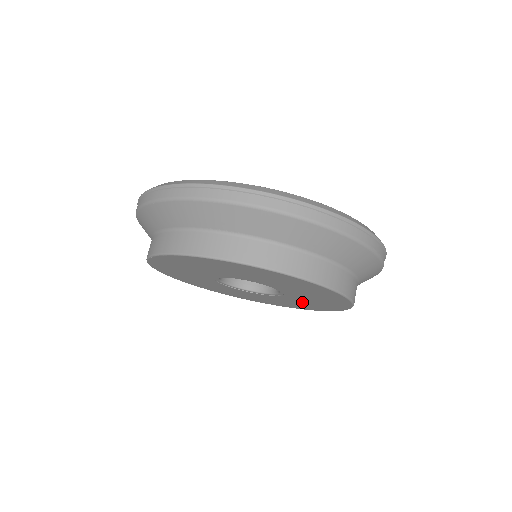
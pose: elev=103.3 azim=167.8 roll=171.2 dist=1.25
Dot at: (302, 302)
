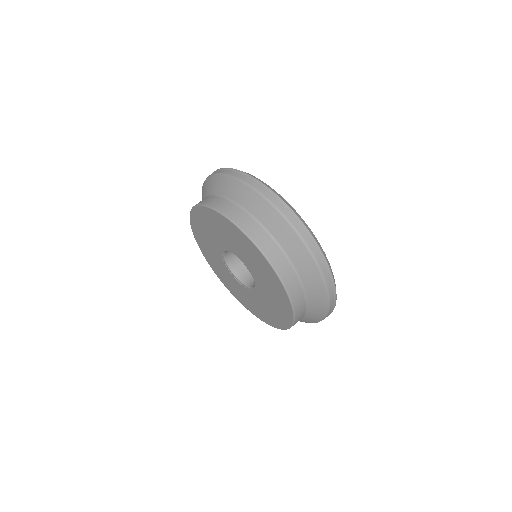
Dot at: (243, 294)
